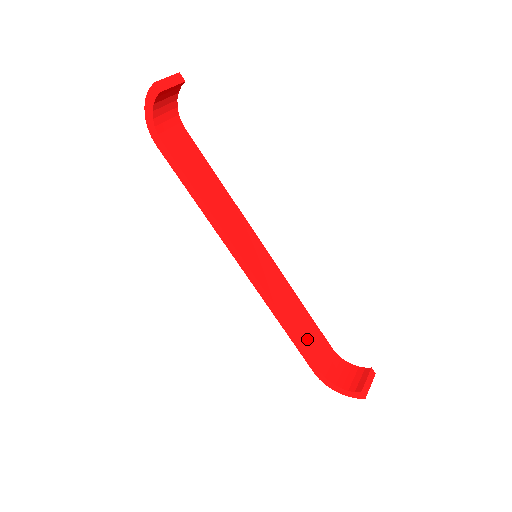
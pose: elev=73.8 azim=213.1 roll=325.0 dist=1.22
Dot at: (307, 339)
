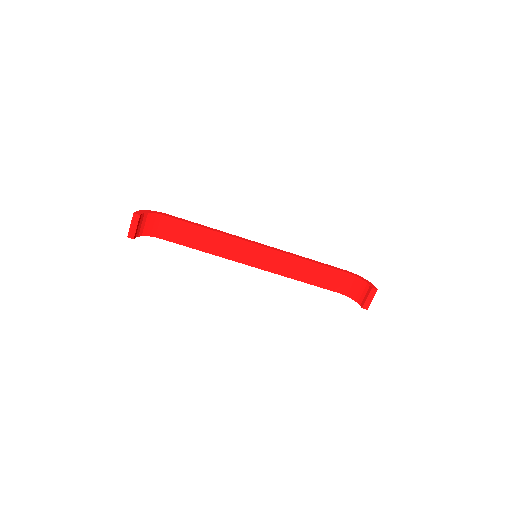
Dot at: (319, 280)
